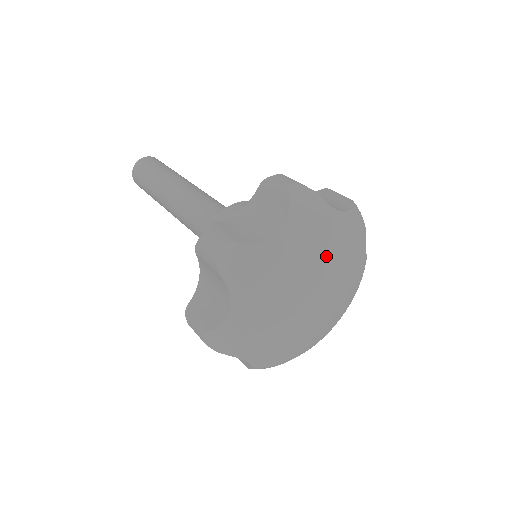
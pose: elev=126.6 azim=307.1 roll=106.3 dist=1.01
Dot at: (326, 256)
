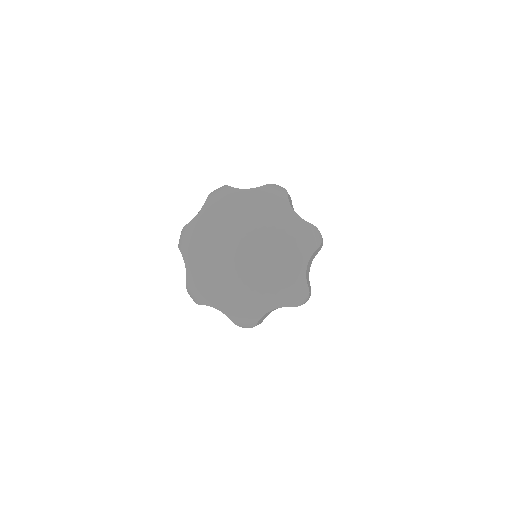
Dot at: (267, 228)
